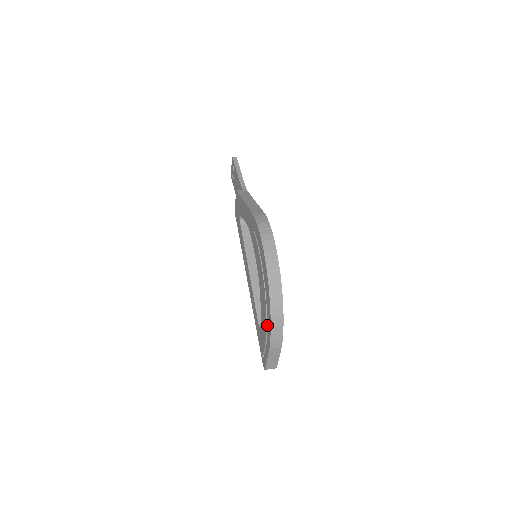
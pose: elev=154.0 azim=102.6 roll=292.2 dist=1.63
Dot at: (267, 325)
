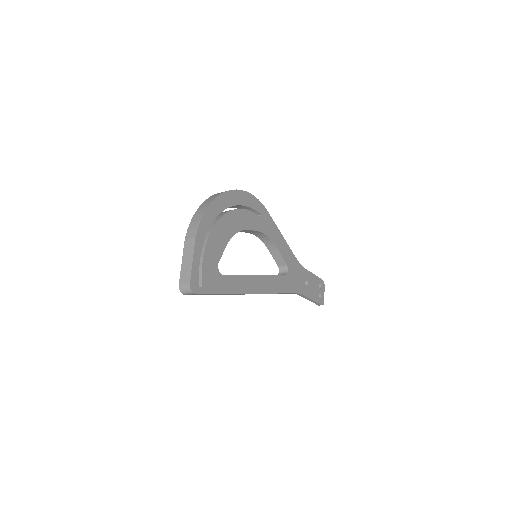
Dot at: occluded
